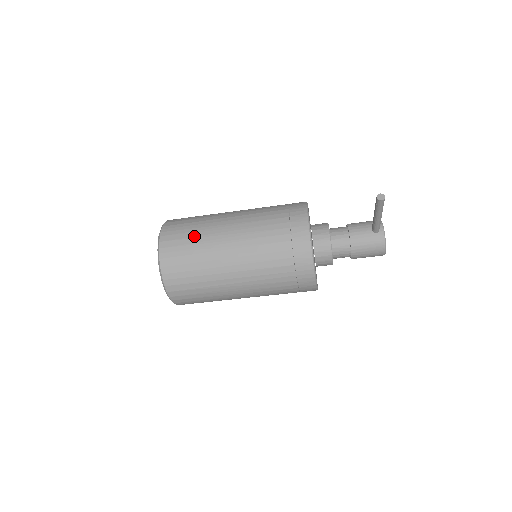
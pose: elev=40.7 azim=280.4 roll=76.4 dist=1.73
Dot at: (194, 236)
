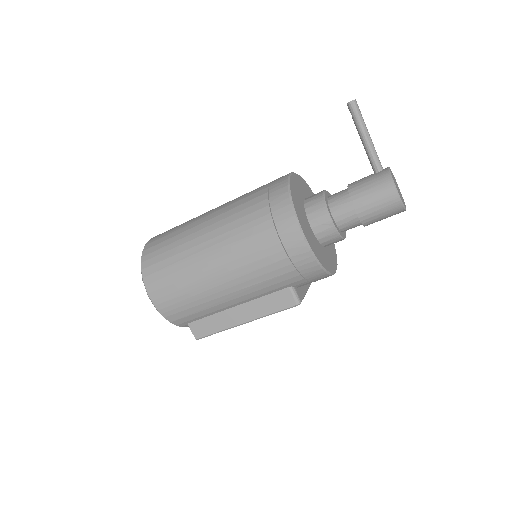
Dot at: occluded
